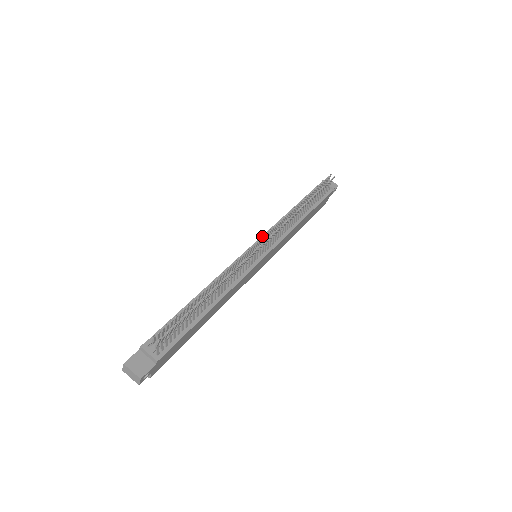
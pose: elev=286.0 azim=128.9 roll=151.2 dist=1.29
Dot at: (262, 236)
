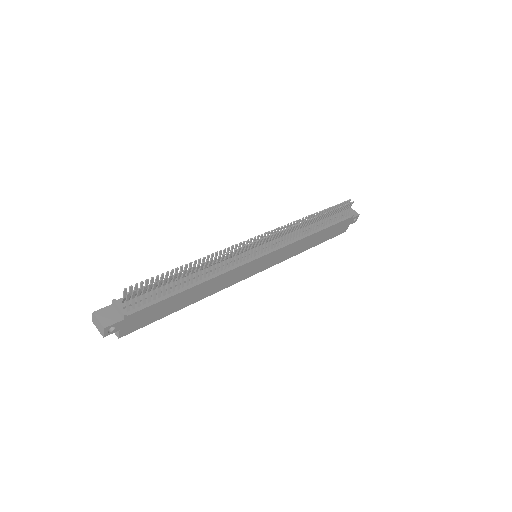
Dot at: occluded
